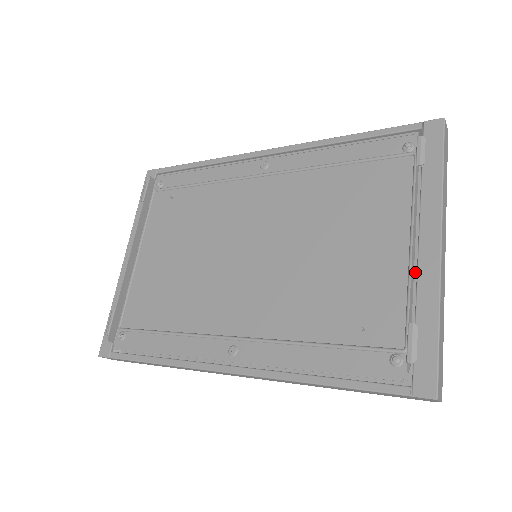
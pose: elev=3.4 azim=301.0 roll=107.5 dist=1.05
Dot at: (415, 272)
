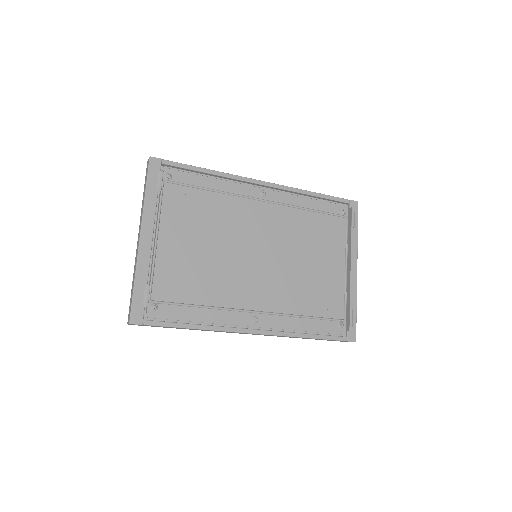
Dot at: occluded
